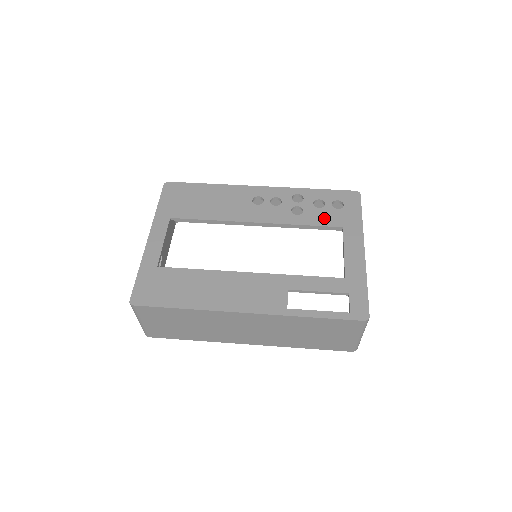
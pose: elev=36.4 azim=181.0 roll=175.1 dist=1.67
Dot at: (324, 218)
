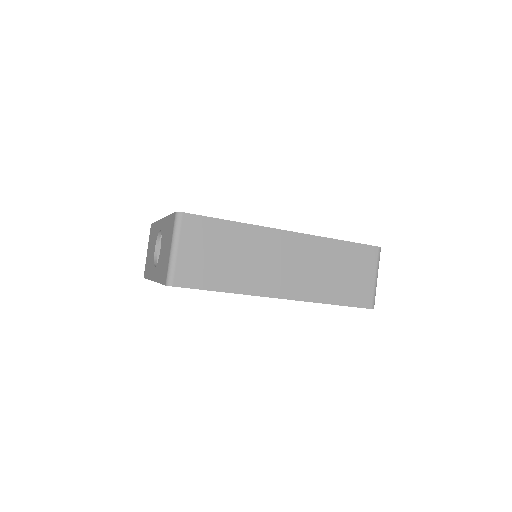
Dot at: occluded
